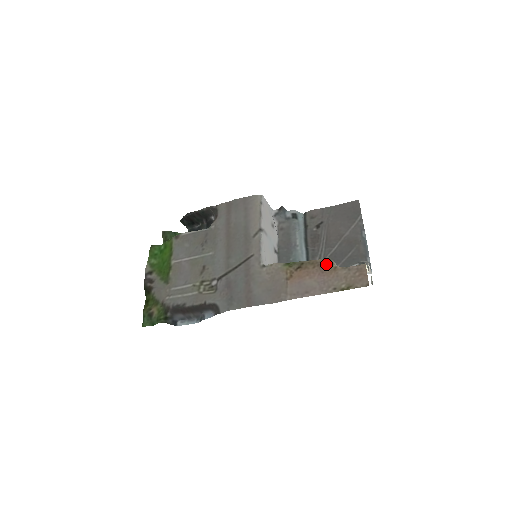
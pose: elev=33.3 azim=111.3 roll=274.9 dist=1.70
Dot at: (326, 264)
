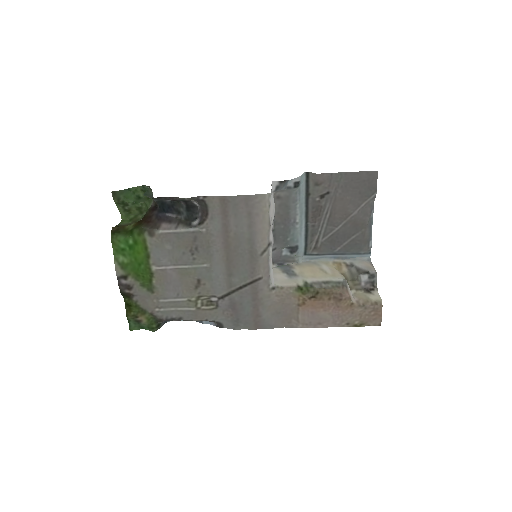
Dot at: (343, 300)
